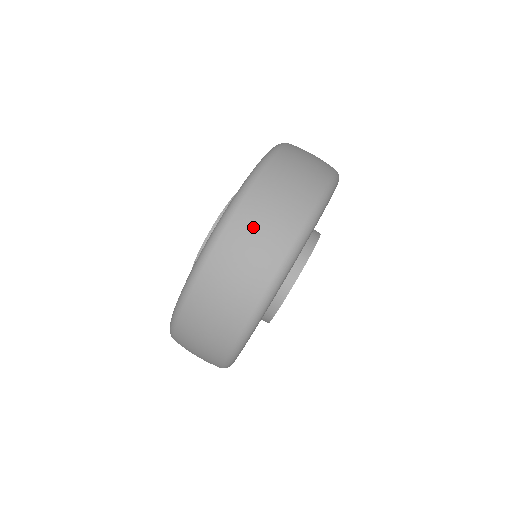
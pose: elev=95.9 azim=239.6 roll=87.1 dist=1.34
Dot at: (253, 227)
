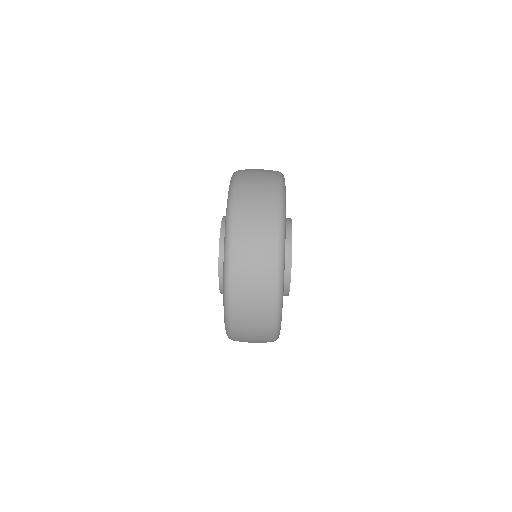
Dot at: (251, 179)
